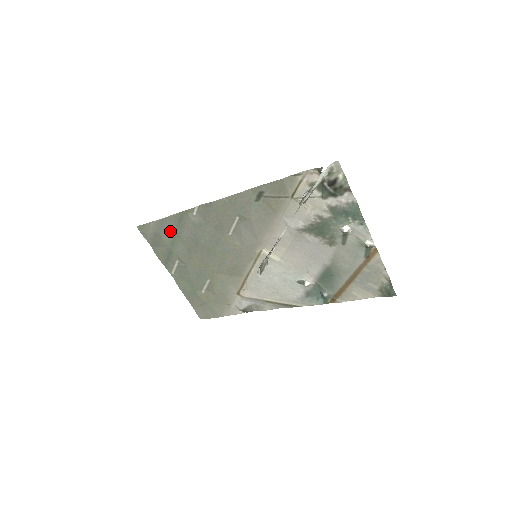
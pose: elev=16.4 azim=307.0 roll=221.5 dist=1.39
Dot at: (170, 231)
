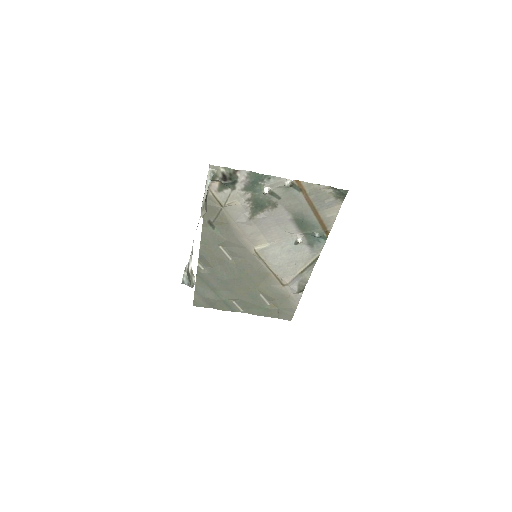
Dot at: (207, 291)
